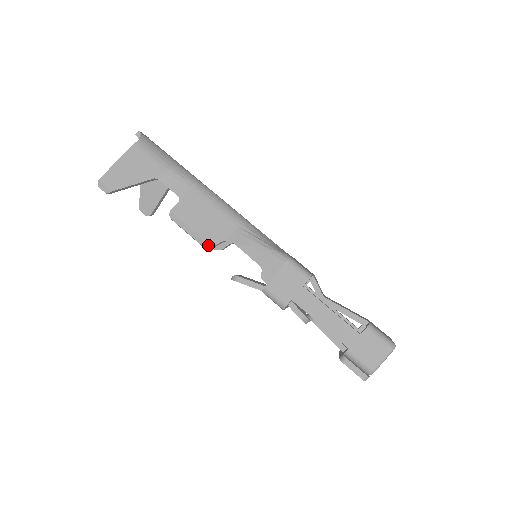
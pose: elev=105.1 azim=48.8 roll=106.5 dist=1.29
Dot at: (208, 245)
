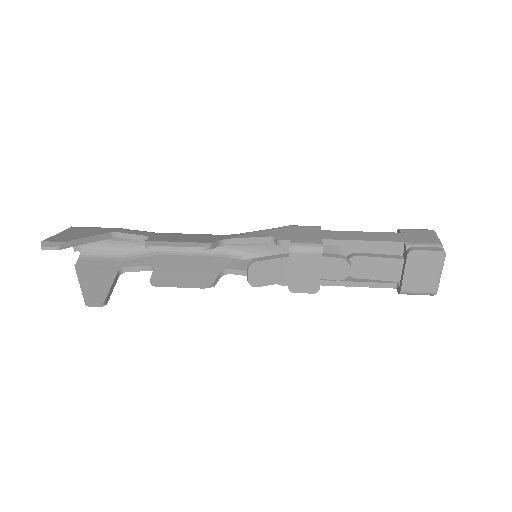
Dot at: (206, 244)
